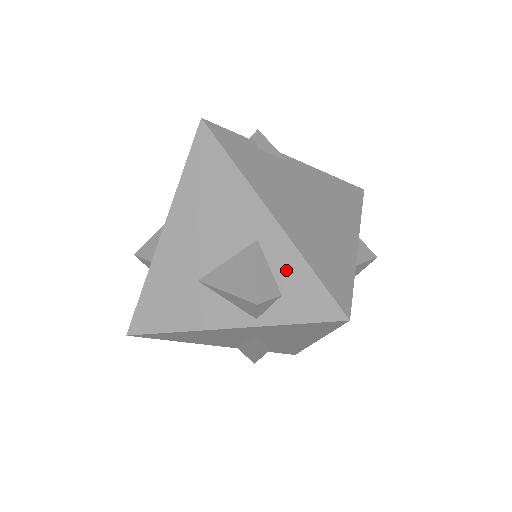
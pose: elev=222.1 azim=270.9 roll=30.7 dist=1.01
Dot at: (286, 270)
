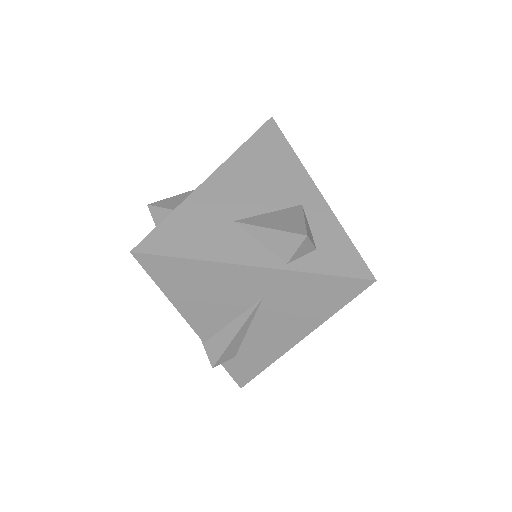
Dot at: (324, 231)
